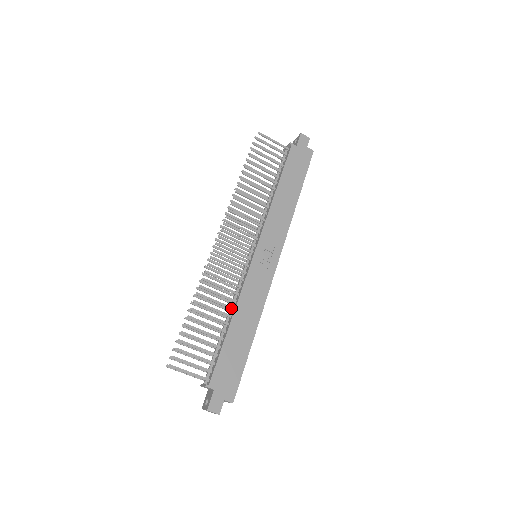
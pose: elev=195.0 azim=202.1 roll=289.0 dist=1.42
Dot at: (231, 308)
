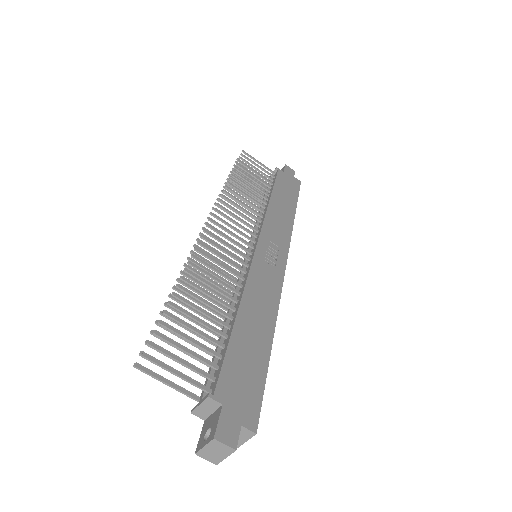
Dot at: (234, 299)
